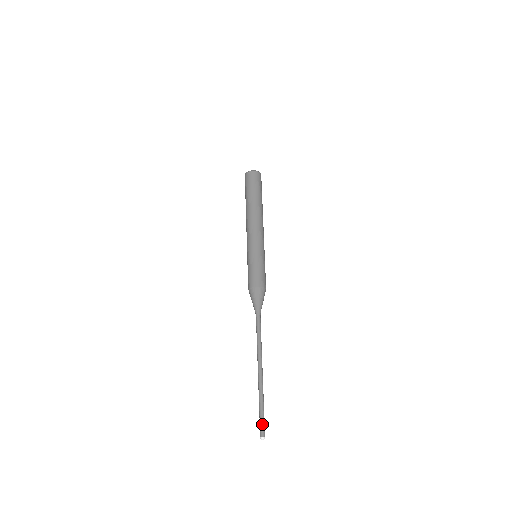
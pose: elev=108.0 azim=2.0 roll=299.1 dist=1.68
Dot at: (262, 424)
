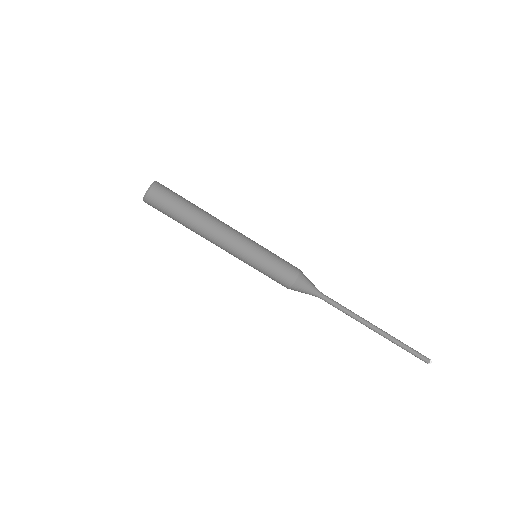
Dot at: (420, 355)
